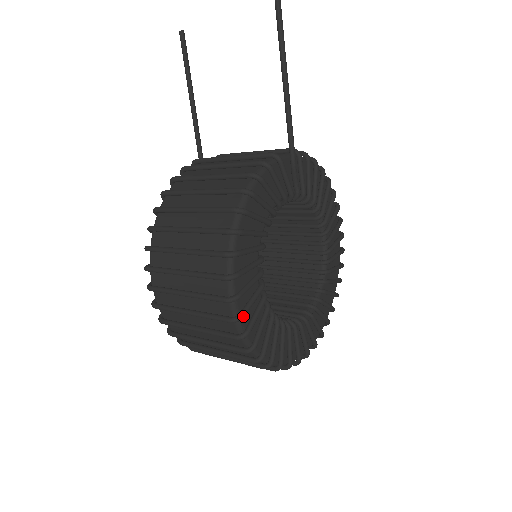
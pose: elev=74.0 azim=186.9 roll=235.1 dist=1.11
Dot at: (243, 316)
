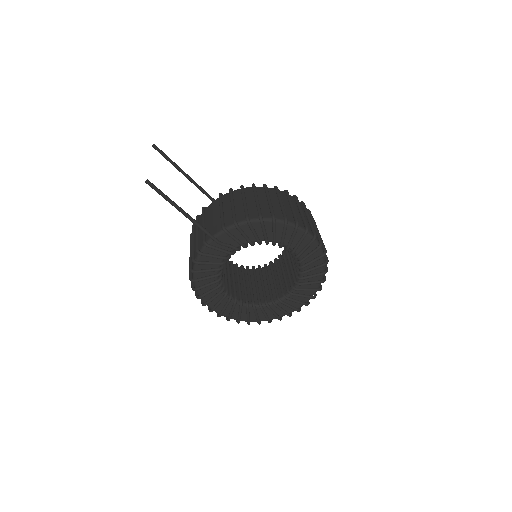
Dot at: (220, 316)
